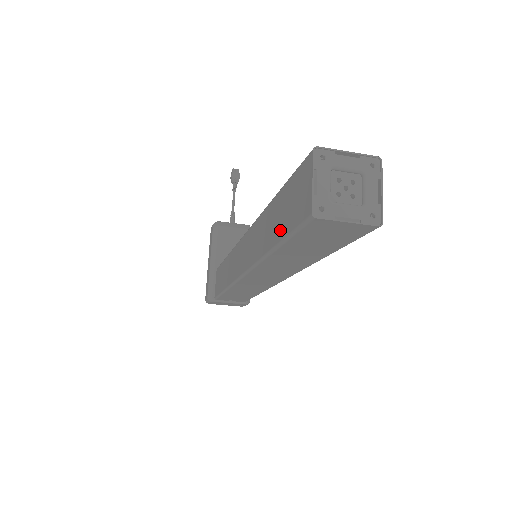
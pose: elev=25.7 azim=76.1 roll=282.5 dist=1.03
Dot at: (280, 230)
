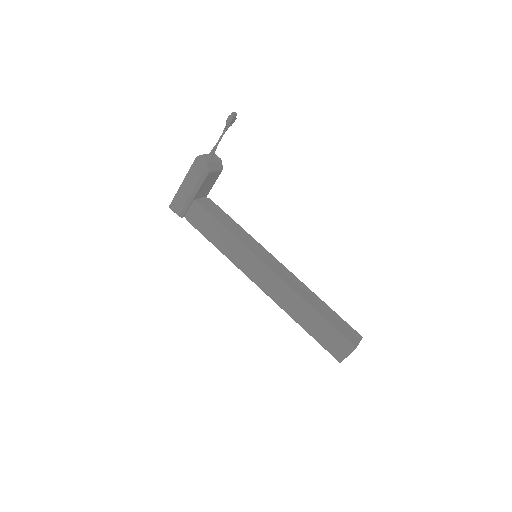
Dot at: (316, 335)
